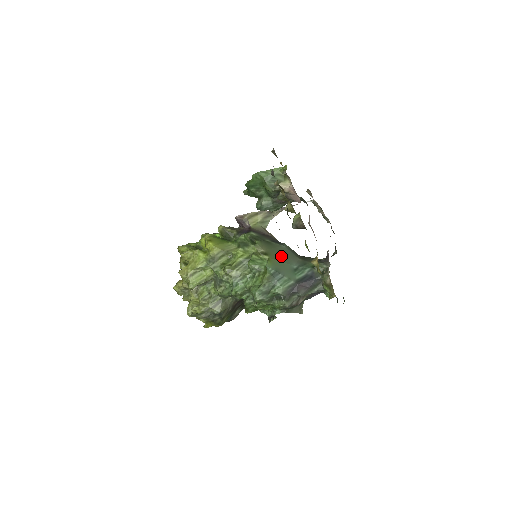
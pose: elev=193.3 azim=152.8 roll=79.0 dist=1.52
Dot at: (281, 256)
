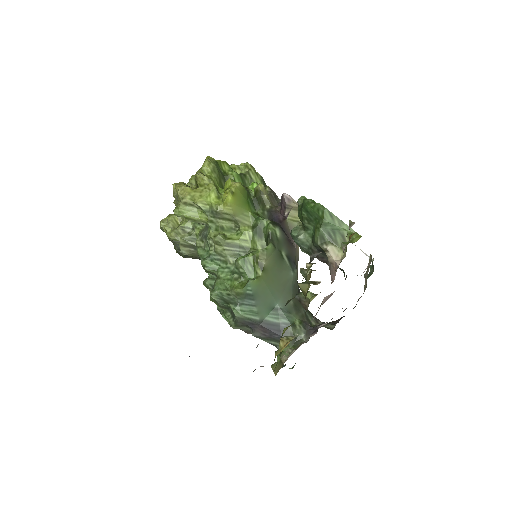
Dot at: (276, 283)
